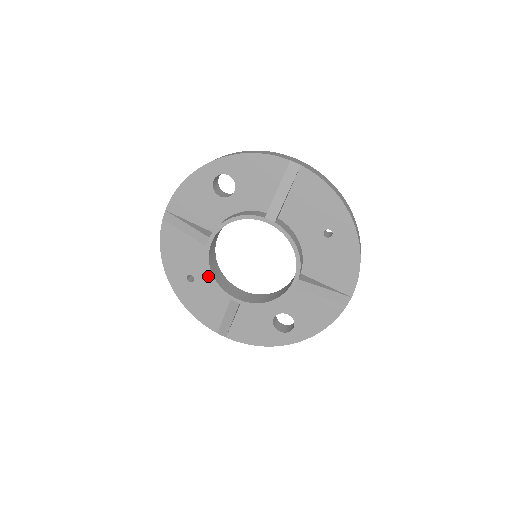
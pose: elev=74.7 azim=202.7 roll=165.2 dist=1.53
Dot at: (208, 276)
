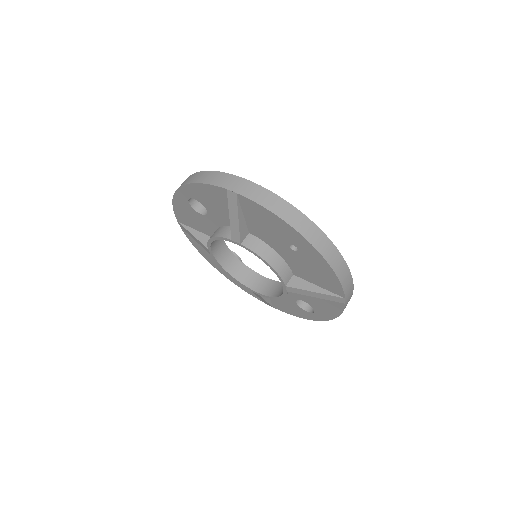
Dot at: occluded
